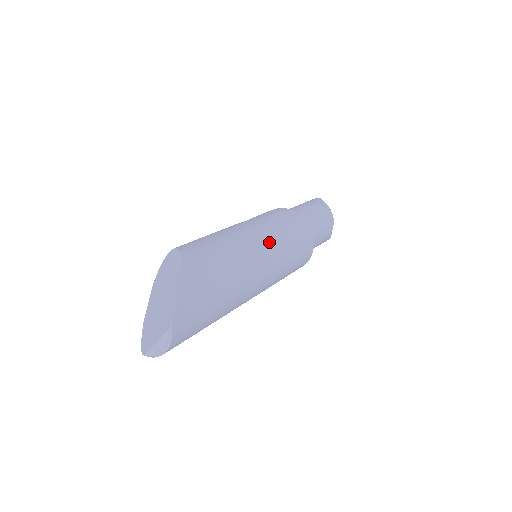
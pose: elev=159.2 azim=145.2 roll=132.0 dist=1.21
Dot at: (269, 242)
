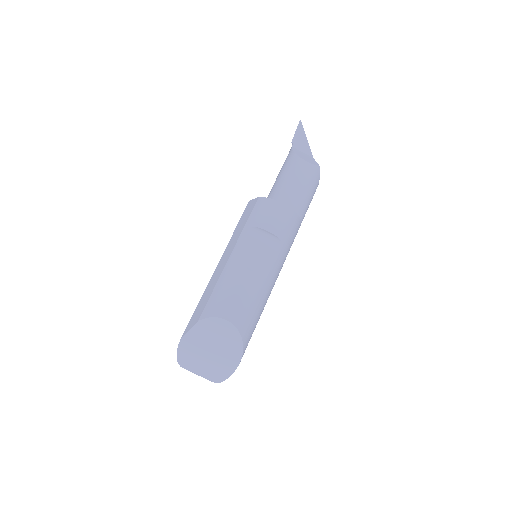
Dot at: occluded
